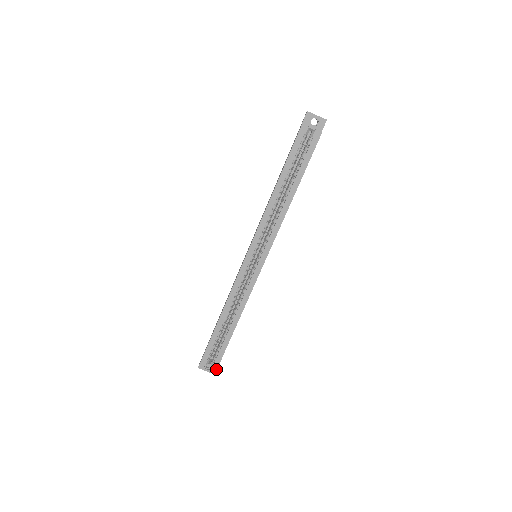
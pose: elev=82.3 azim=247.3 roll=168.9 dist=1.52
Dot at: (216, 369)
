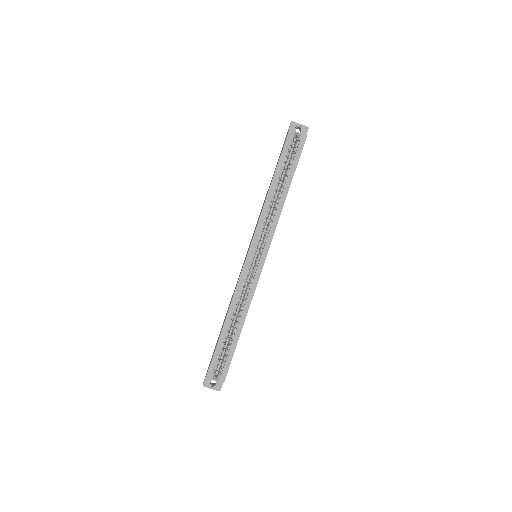
Dot at: (223, 382)
